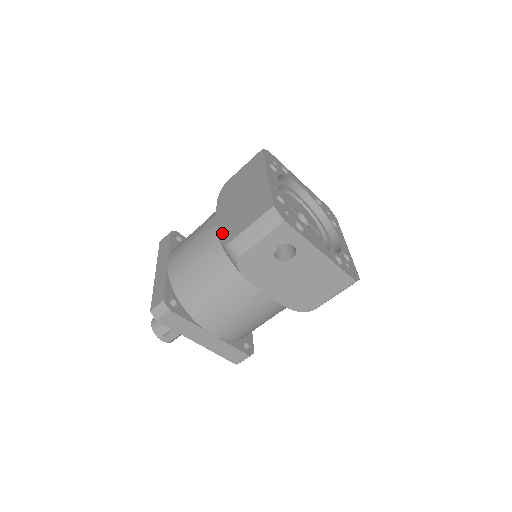
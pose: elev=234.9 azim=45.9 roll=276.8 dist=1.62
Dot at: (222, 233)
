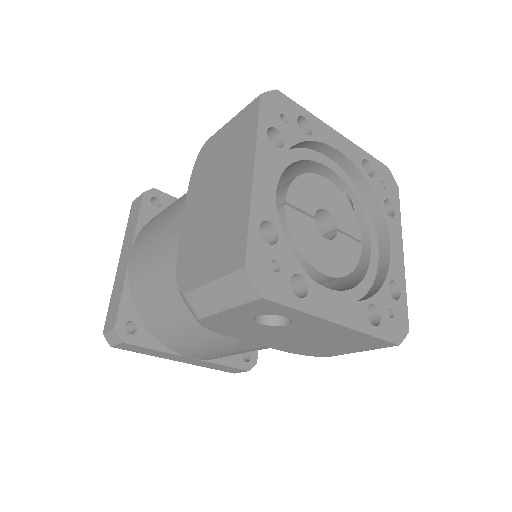
Dot at: (181, 261)
